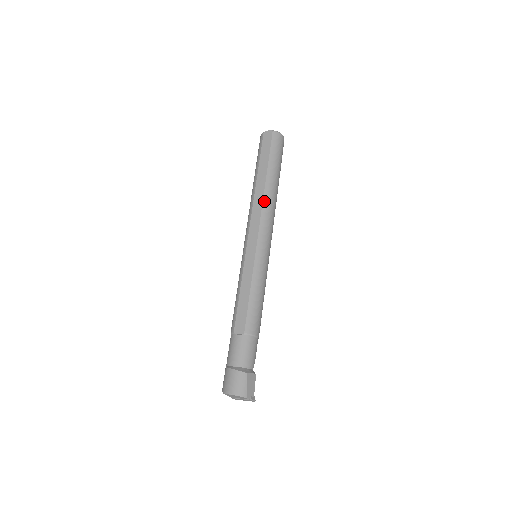
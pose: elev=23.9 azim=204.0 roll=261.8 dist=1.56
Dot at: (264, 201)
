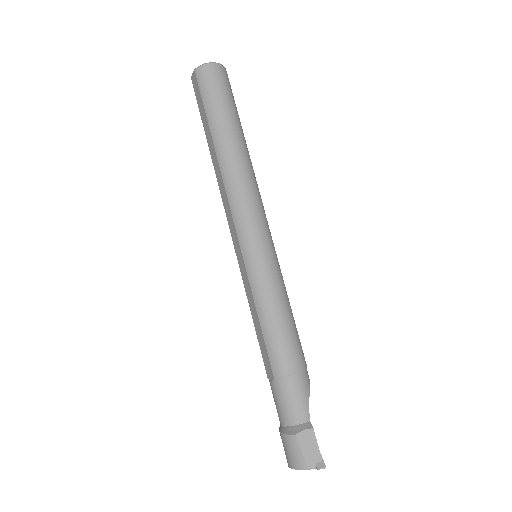
Dot at: (224, 179)
